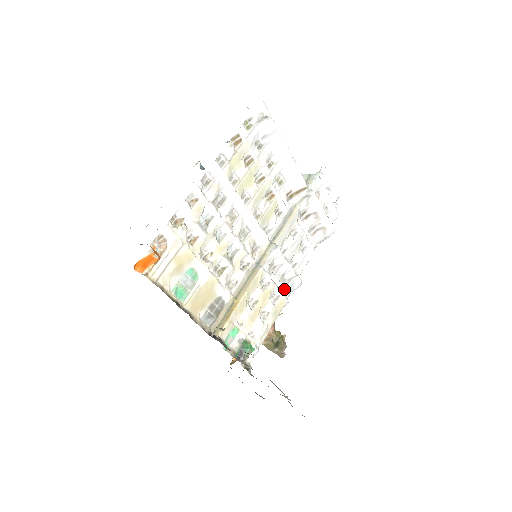
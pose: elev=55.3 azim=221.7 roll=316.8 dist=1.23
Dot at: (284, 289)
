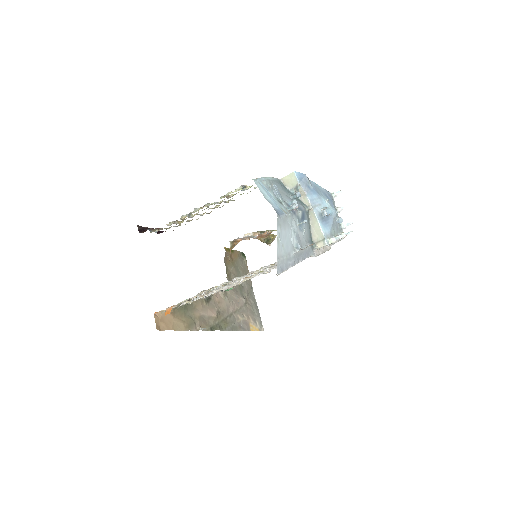
Dot at: occluded
